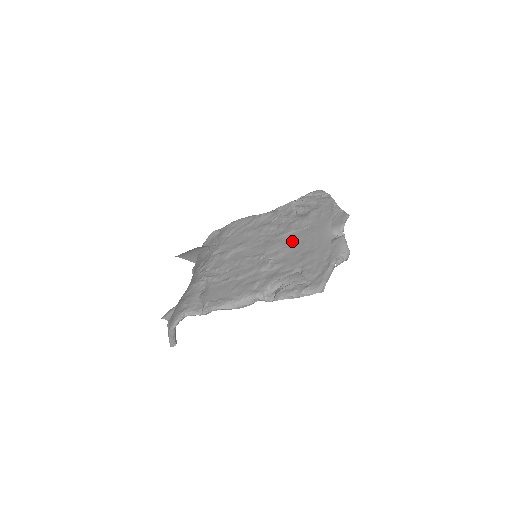
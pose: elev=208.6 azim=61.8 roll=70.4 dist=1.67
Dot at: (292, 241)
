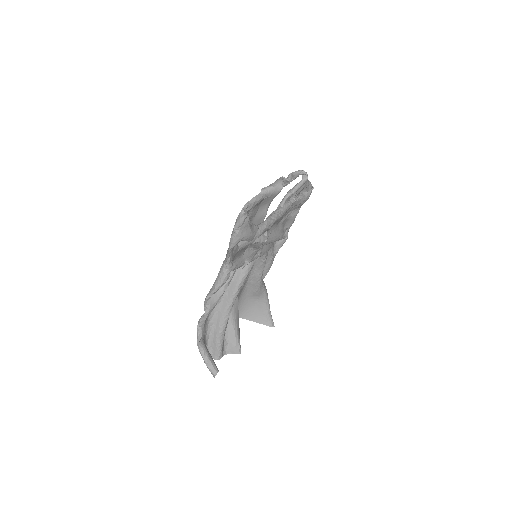
Dot at: occluded
